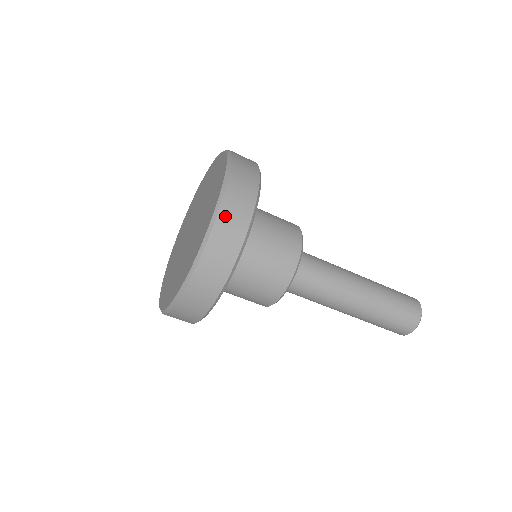
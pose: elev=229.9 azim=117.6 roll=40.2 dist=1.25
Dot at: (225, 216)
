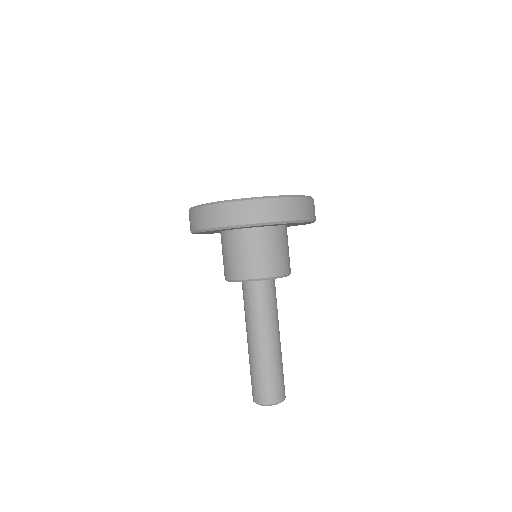
Dot at: occluded
